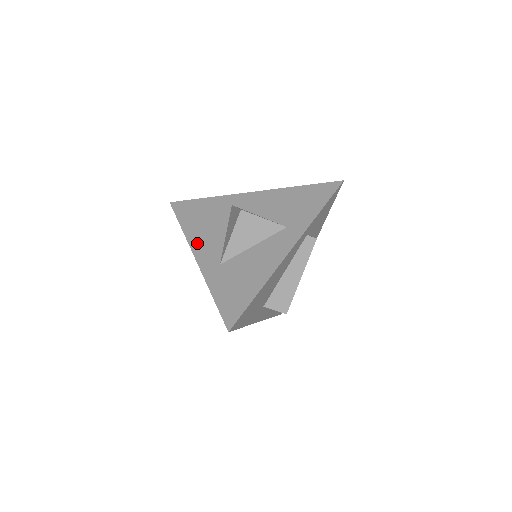
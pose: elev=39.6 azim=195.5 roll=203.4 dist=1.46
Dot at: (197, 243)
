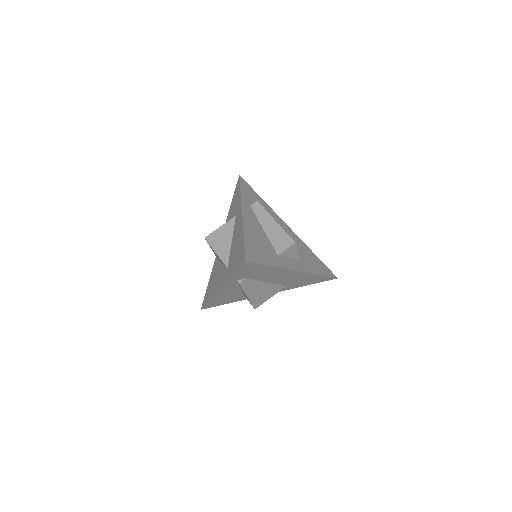
Dot at: (217, 287)
